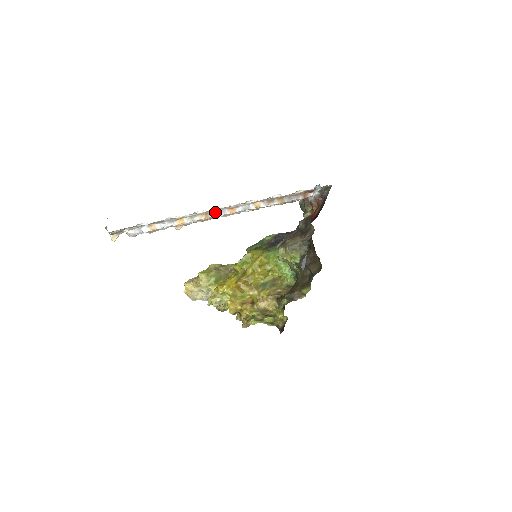
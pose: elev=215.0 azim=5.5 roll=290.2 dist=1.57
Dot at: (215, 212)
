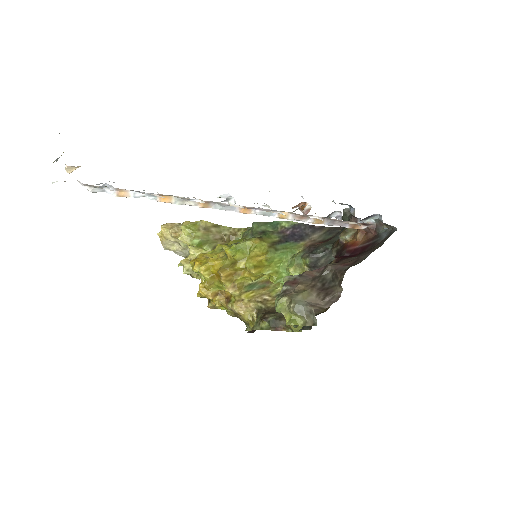
Dot at: (220, 204)
